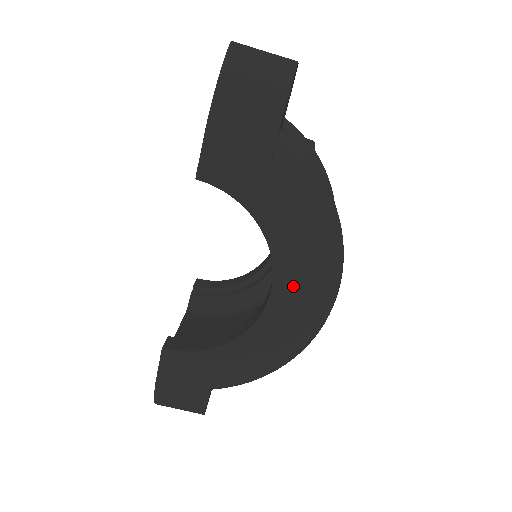
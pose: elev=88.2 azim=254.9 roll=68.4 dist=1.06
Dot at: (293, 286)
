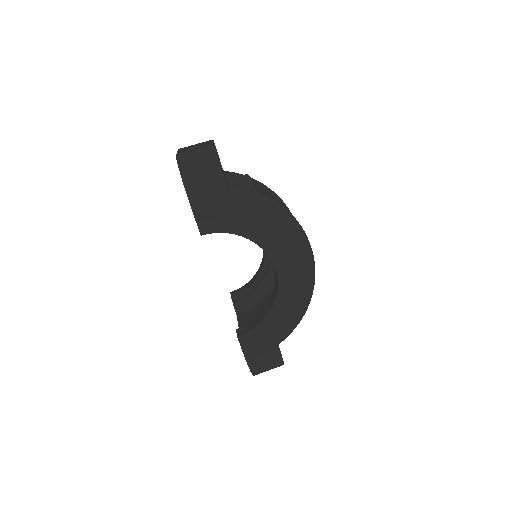
Dot at: (284, 258)
